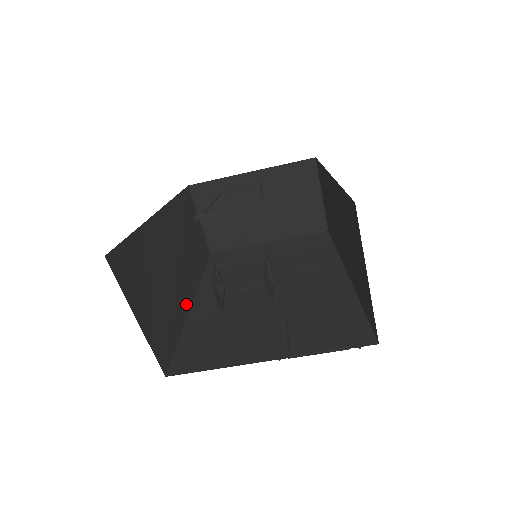
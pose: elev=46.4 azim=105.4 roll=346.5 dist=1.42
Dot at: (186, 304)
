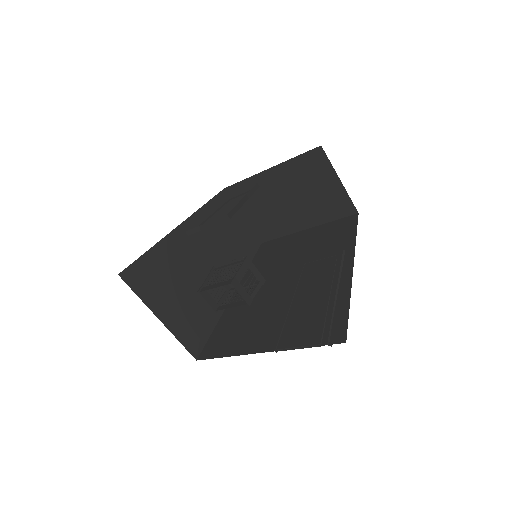
Dot at: occluded
